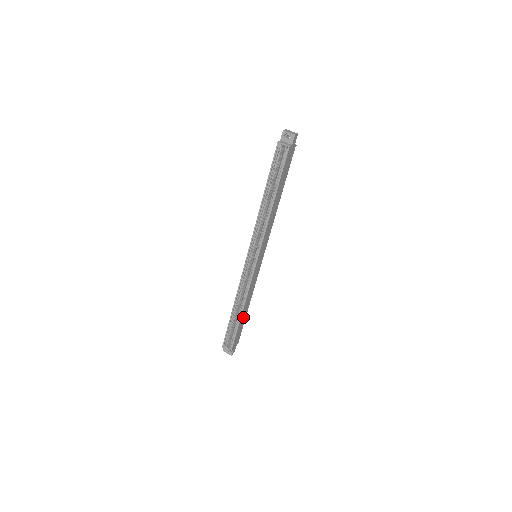
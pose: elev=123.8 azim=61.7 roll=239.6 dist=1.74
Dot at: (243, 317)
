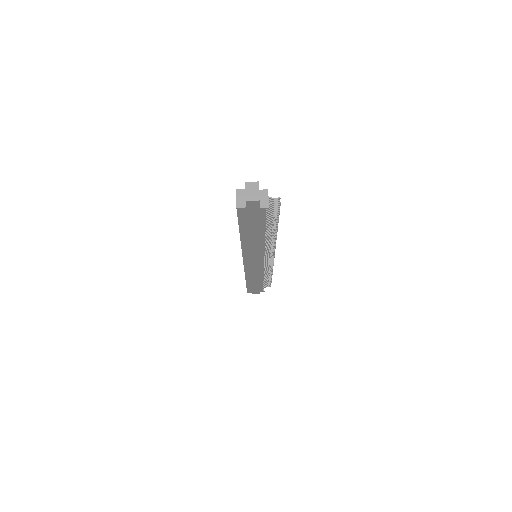
Dot at: (255, 282)
